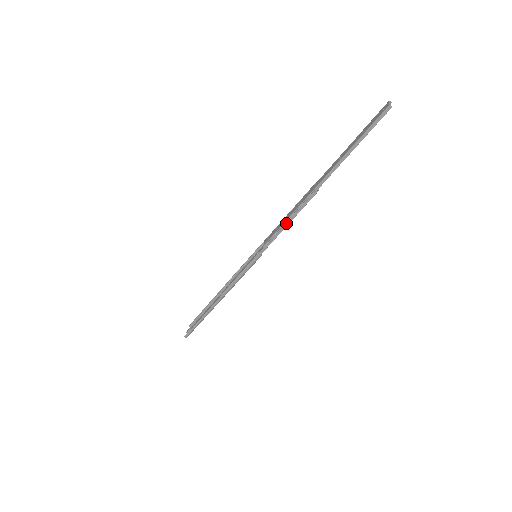
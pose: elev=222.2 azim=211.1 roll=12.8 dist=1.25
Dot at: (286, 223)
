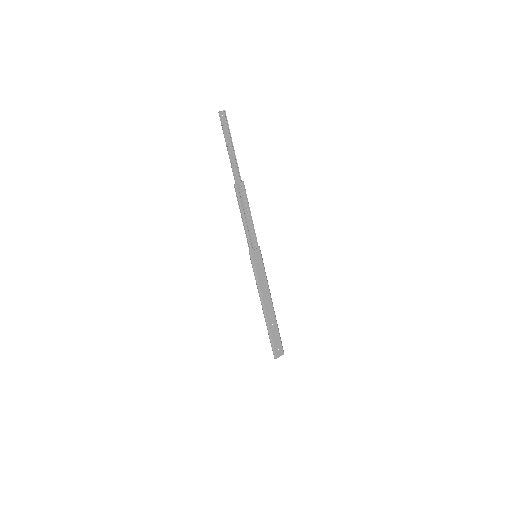
Dot at: (242, 217)
